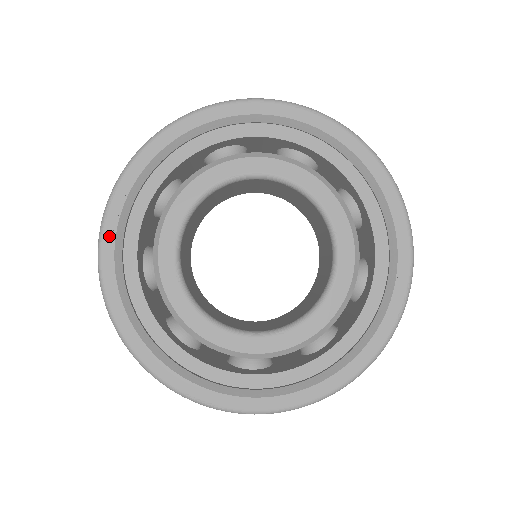
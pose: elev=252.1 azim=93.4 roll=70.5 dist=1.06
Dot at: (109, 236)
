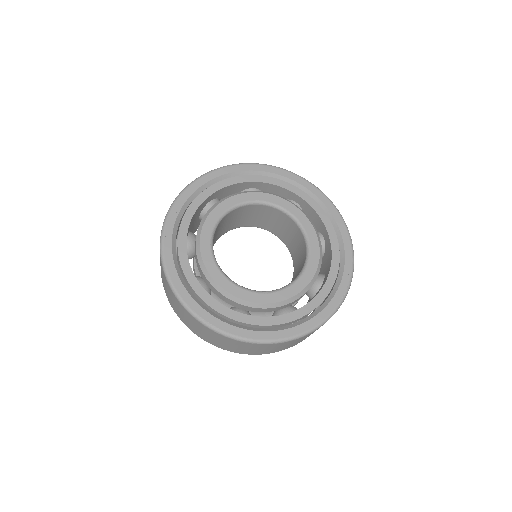
Dot at: (175, 211)
